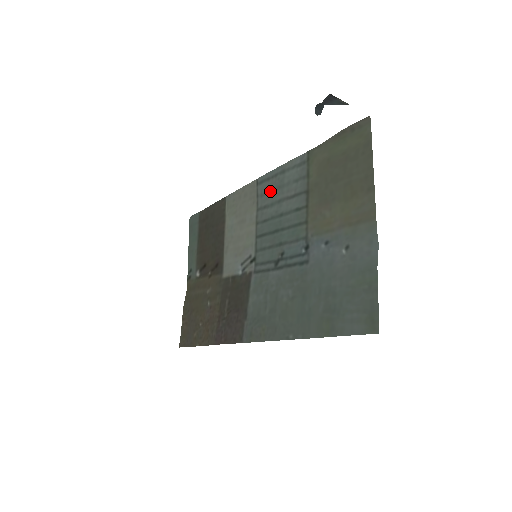
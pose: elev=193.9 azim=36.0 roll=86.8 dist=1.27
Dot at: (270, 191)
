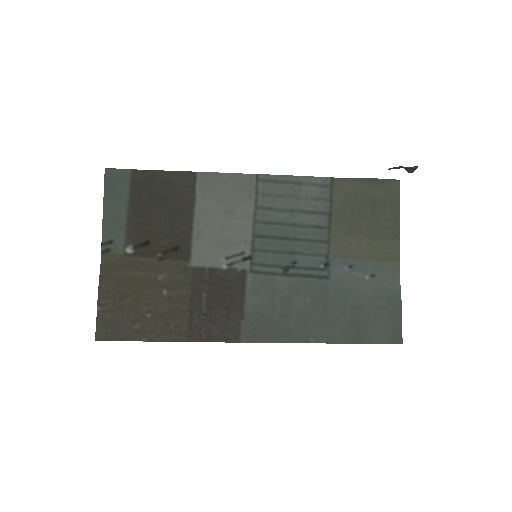
Dot at: (279, 195)
